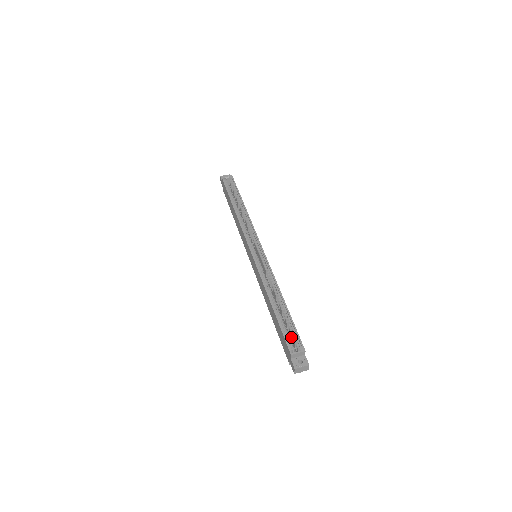
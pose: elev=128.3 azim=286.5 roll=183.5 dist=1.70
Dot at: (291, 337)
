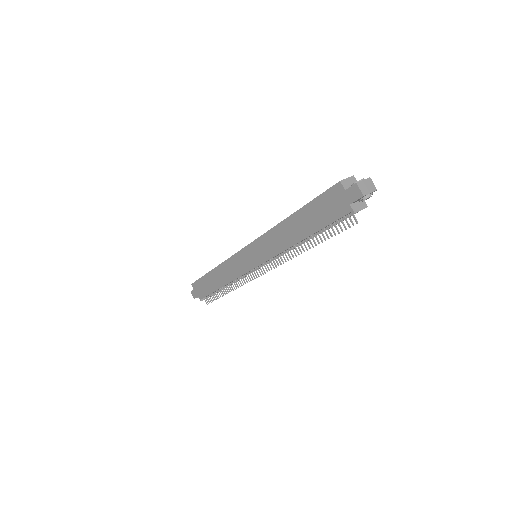
Dot at: occluded
